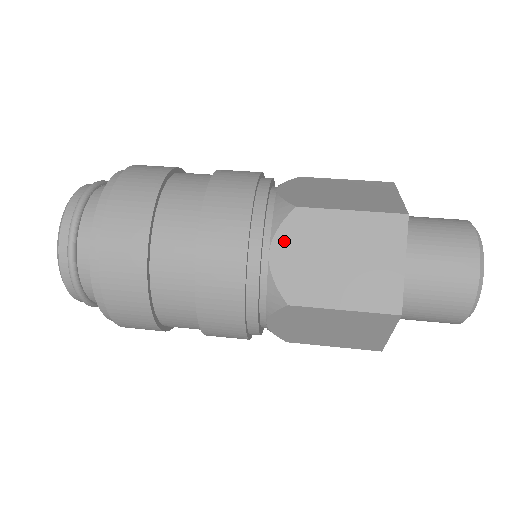
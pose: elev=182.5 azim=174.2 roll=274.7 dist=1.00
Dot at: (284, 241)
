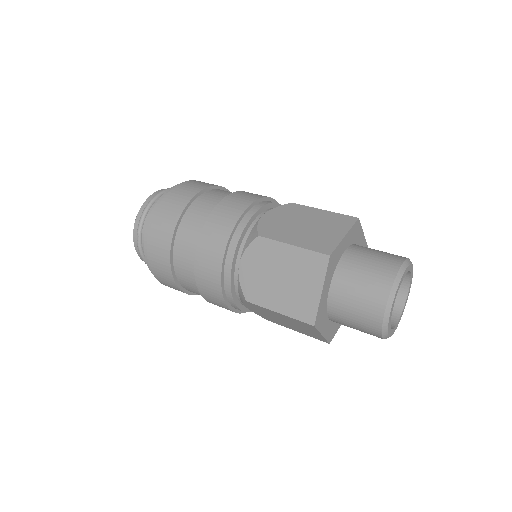
Dot at: (275, 212)
